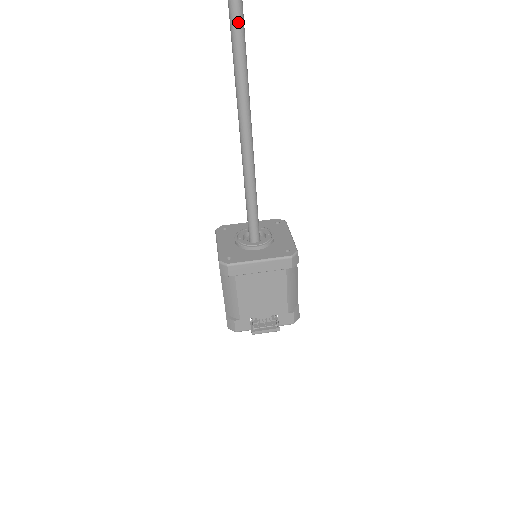
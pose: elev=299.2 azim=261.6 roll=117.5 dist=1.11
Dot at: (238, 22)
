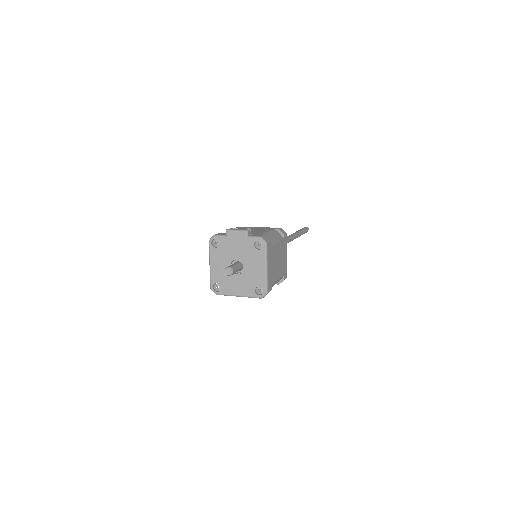
Dot at: (297, 232)
